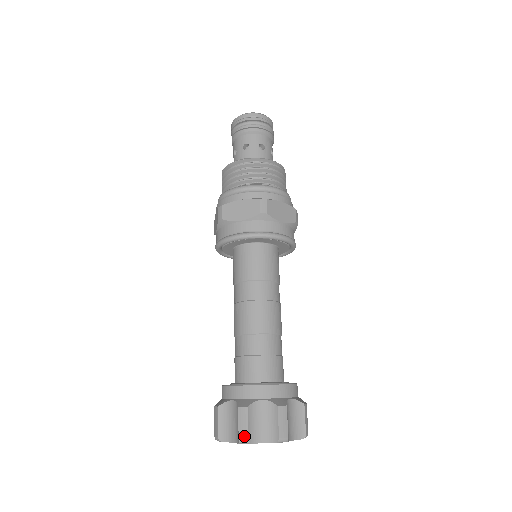
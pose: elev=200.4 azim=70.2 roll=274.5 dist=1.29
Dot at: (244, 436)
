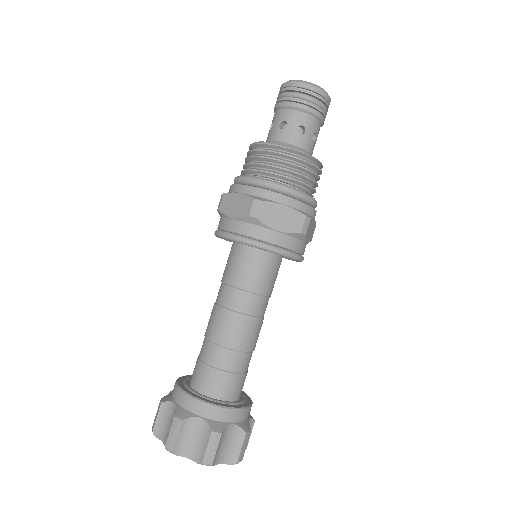
Dot at: (209, 460)
